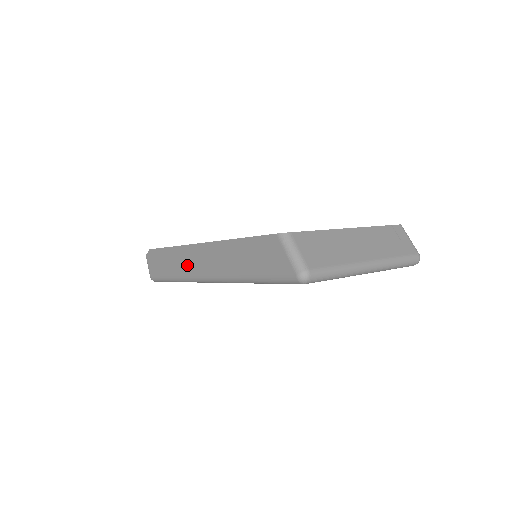
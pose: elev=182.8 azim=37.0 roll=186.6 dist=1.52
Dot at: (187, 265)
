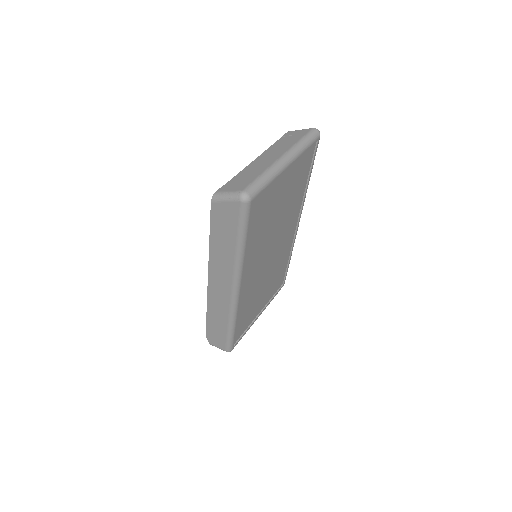
Dot at: (221, 304)
